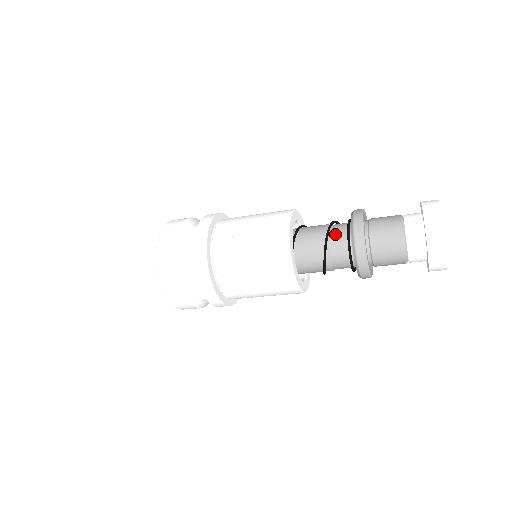
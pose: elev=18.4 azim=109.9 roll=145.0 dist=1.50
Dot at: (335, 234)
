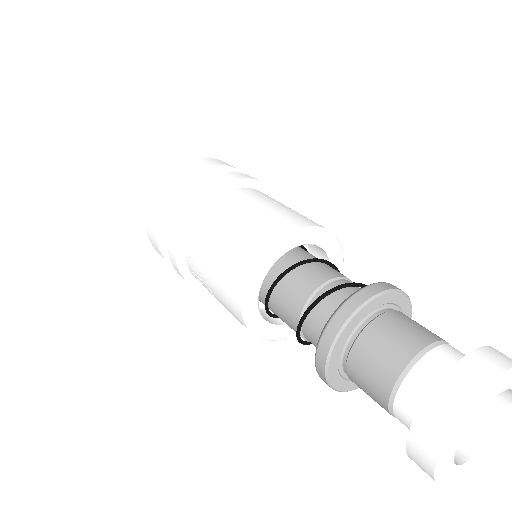
Dot at: (309, 336)
